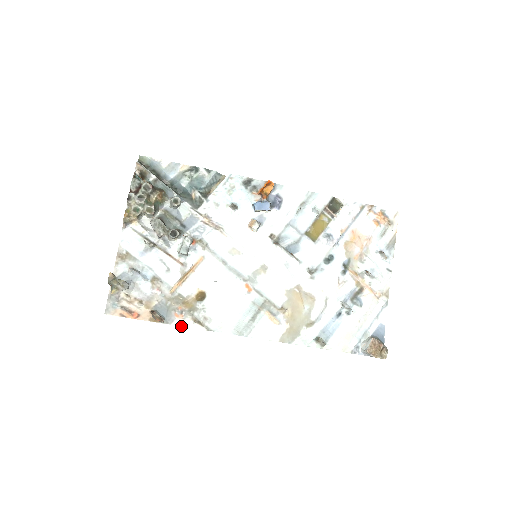
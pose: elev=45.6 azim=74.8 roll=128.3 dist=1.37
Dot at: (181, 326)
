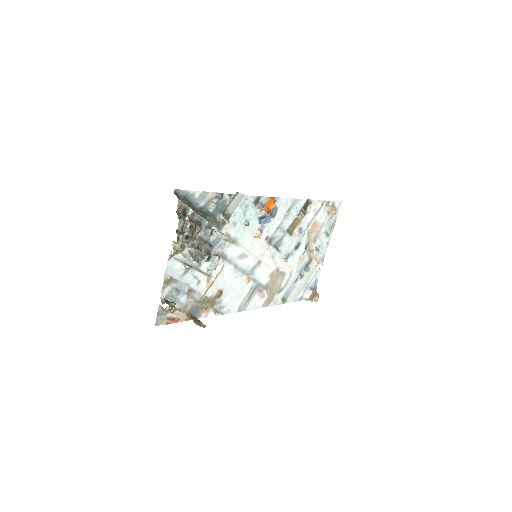
Dot at: (205, 317)
